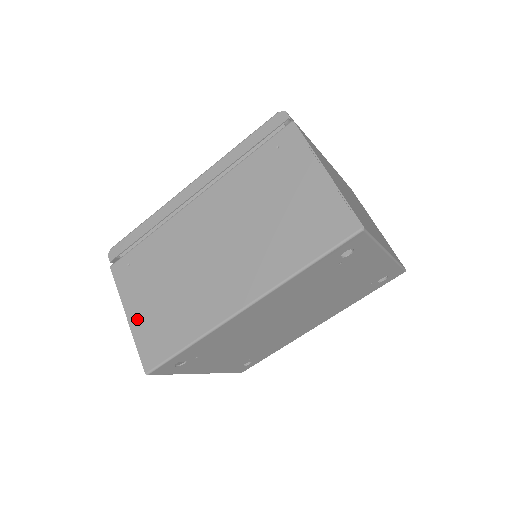
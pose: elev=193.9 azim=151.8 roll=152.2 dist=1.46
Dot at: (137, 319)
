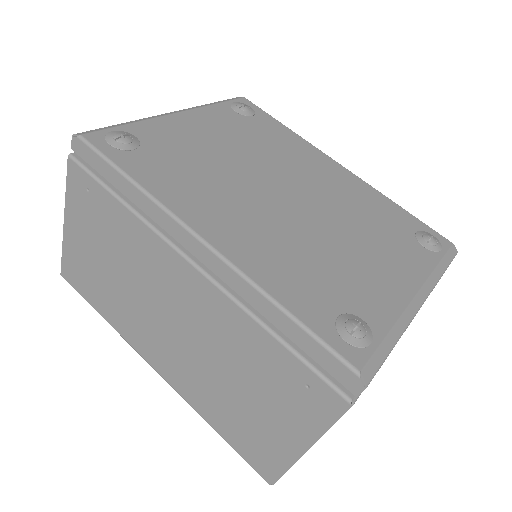
Dot at: (72, 240)
